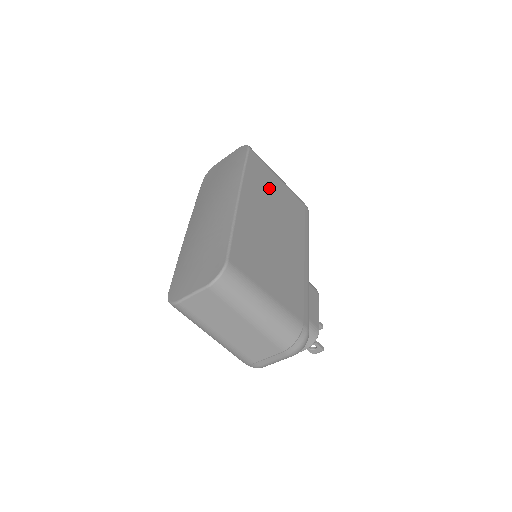
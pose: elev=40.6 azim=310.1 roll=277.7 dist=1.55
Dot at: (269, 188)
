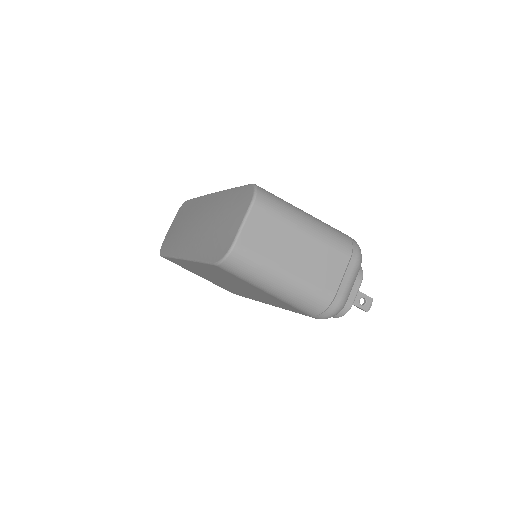
Dot at: occluded
